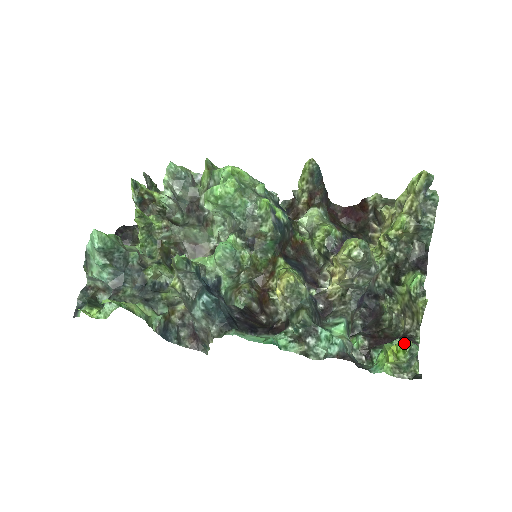
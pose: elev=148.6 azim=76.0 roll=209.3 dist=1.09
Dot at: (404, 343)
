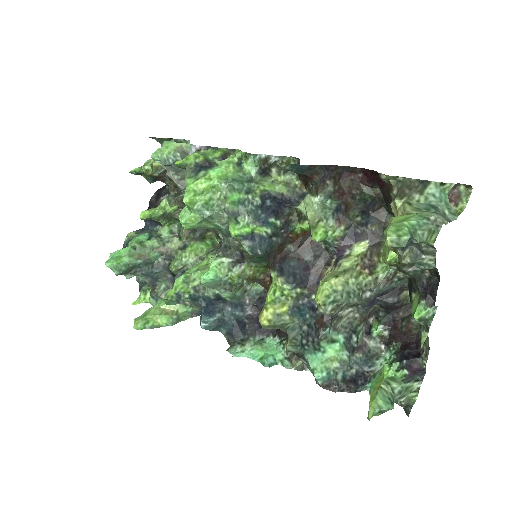
Dot at: (369, 409)
